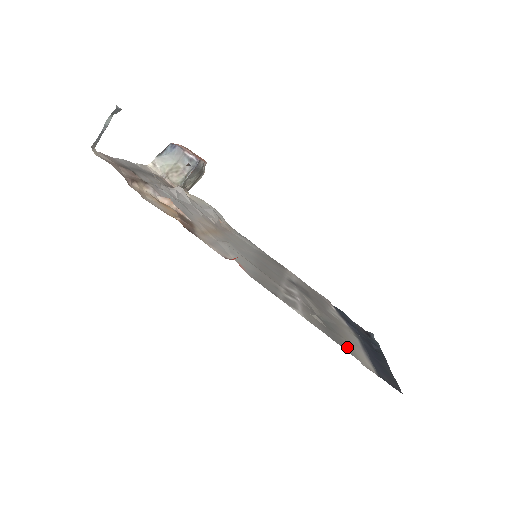
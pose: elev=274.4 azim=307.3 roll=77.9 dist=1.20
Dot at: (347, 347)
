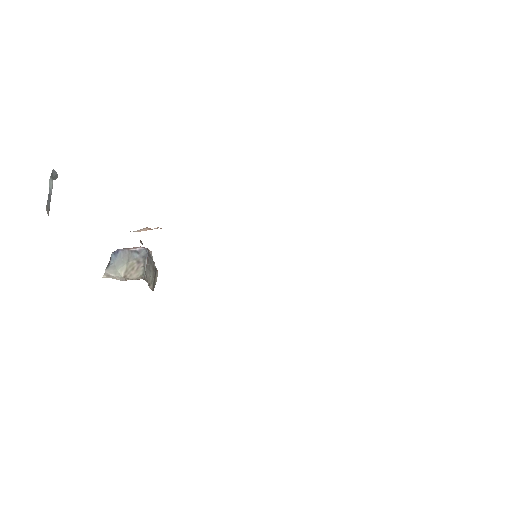
Dot at: occluded
